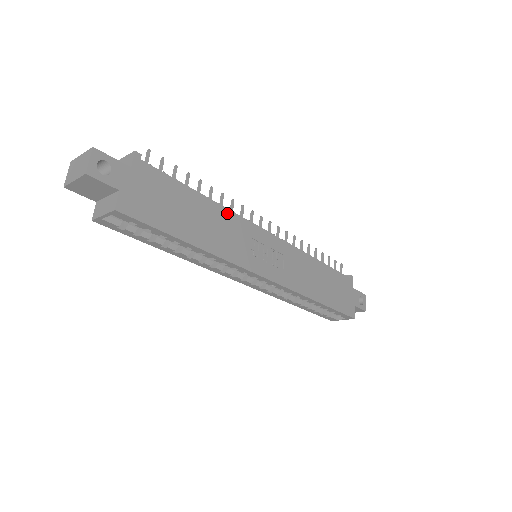
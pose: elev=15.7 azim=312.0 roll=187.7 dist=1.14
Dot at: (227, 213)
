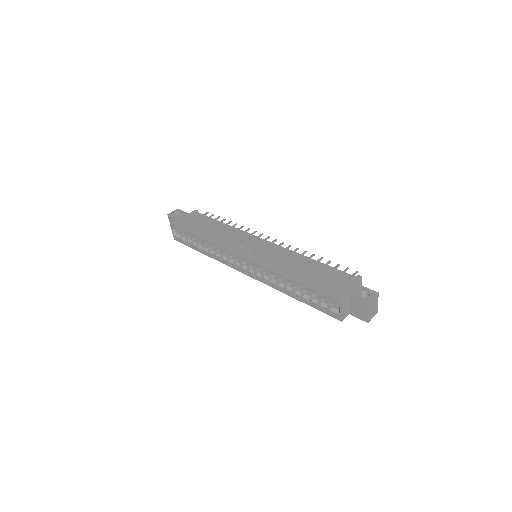
Dot at: (234, 229)
